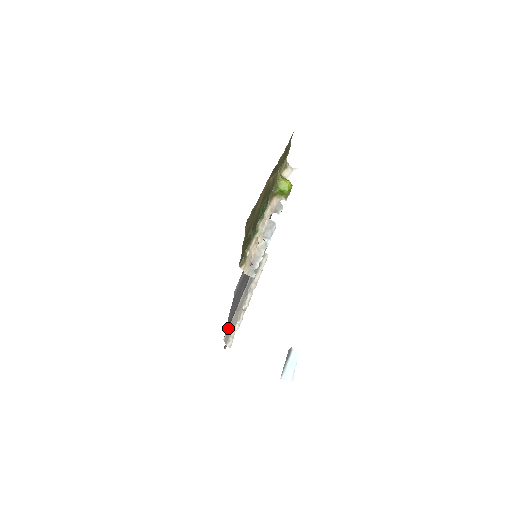
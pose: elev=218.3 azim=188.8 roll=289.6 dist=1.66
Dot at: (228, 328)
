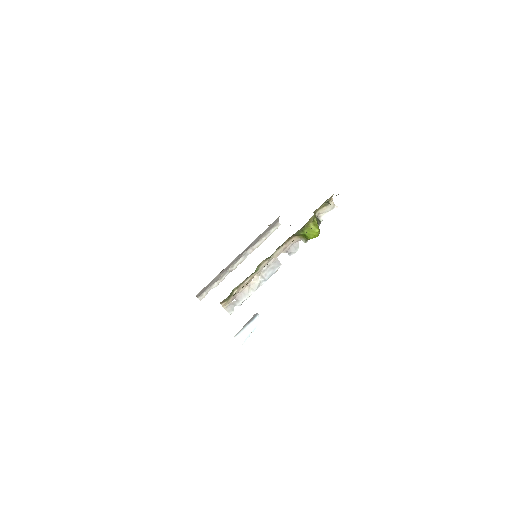
Dot at: occluded
